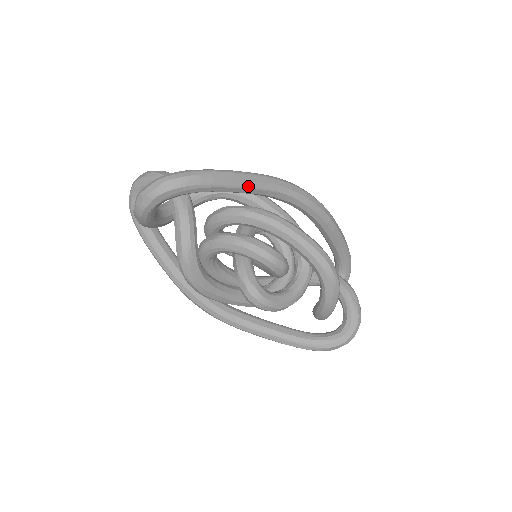
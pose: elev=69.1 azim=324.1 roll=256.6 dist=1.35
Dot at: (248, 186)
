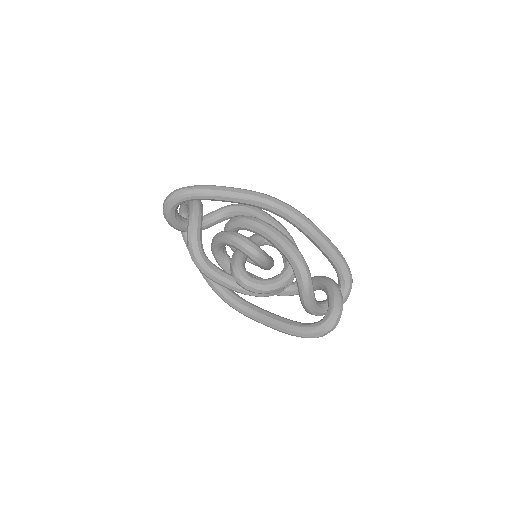
Dot at: (233, 196)
